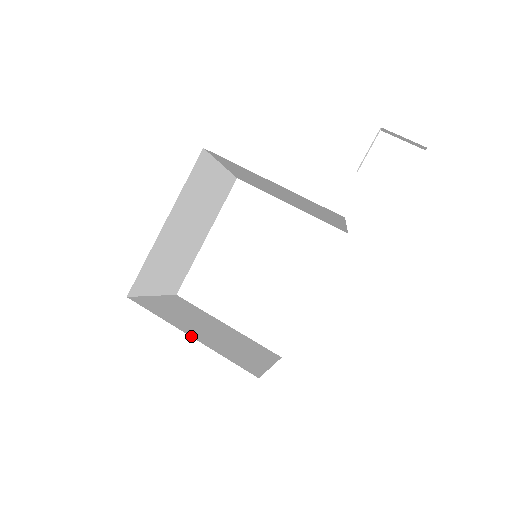
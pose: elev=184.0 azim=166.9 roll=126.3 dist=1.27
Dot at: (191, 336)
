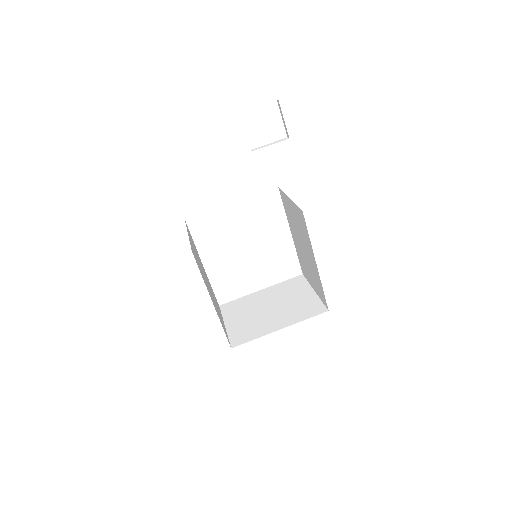
Dot at: occluded
